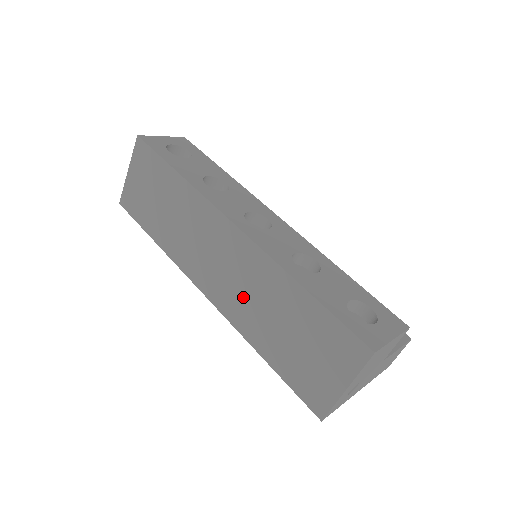
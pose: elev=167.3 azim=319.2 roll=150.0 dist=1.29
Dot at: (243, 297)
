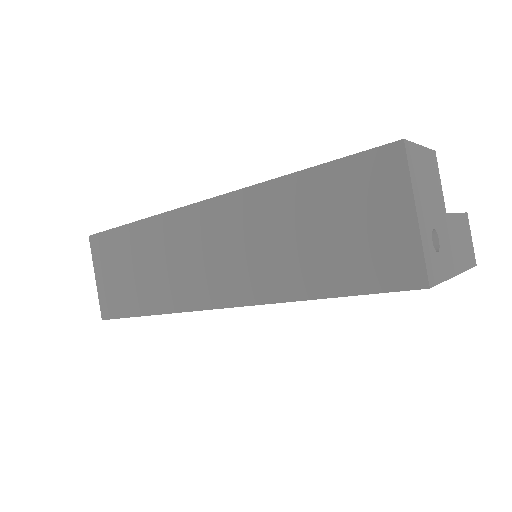
Dot at: (254, 259)
